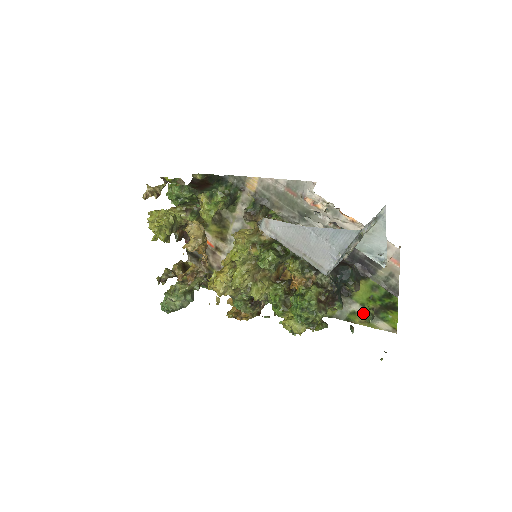
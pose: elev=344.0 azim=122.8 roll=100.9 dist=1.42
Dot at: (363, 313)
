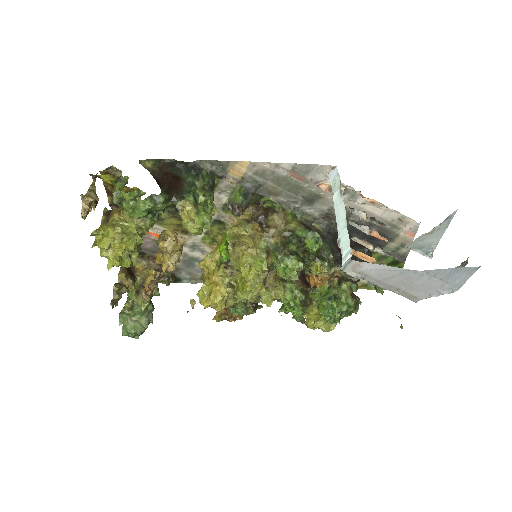
Dot at: (362, 279)
